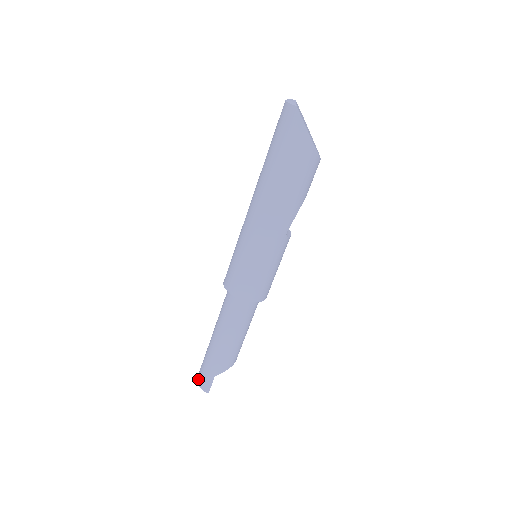
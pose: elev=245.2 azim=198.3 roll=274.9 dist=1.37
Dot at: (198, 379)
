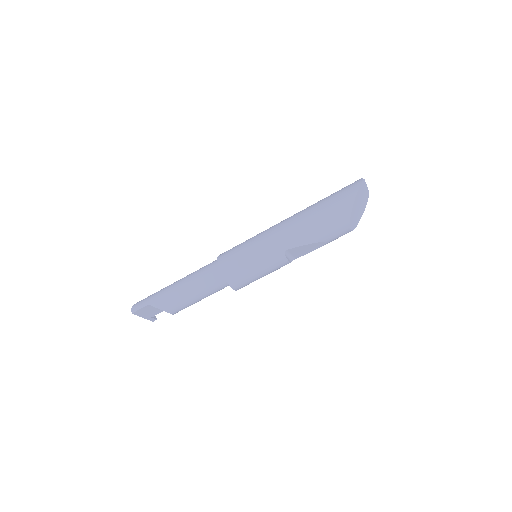
Dot at: occluded
